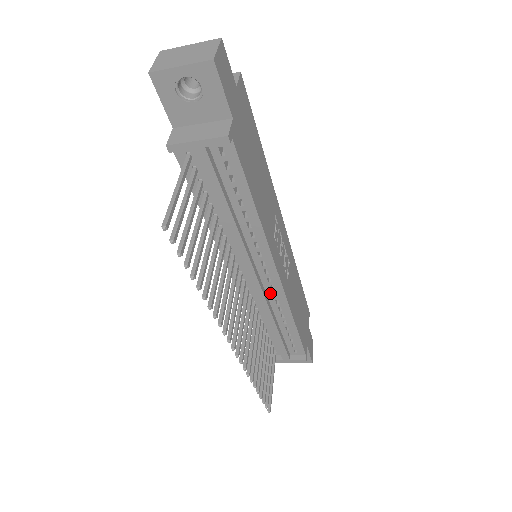
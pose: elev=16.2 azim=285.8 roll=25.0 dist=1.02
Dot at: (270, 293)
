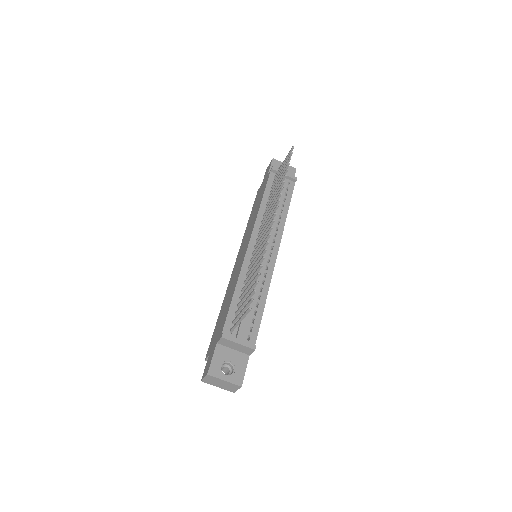
Dot at: (265, 265)
